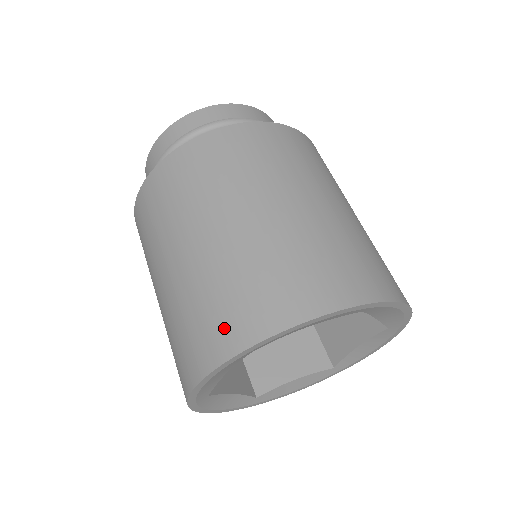
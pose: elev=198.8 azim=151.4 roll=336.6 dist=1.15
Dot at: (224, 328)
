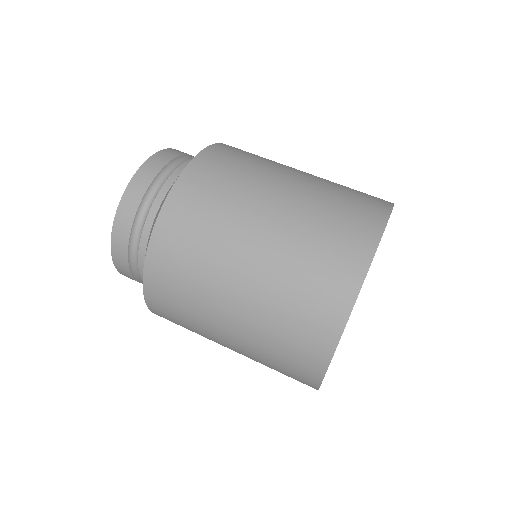
Dot at: (322, 313)
